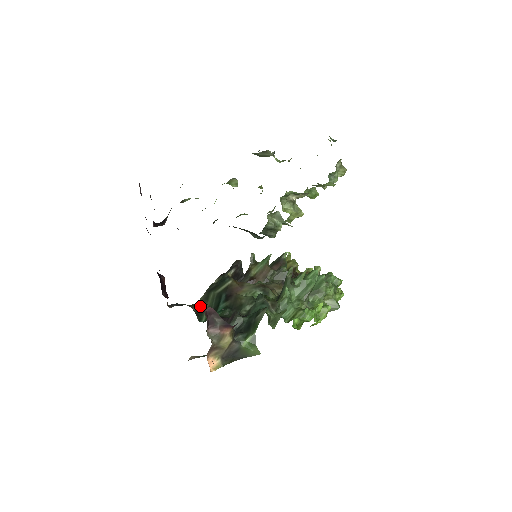
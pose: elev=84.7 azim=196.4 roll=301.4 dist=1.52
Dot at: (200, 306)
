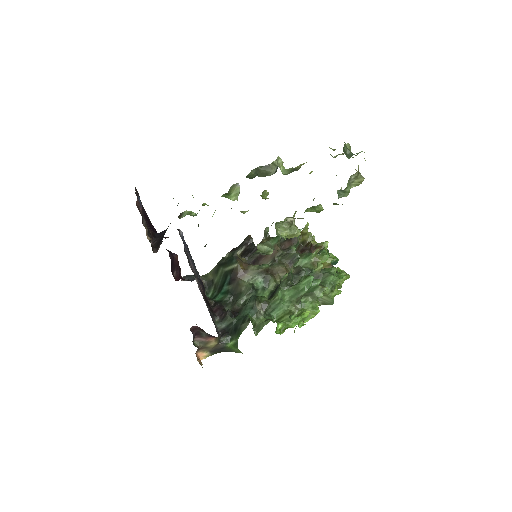
Dot at: (210, 278)
